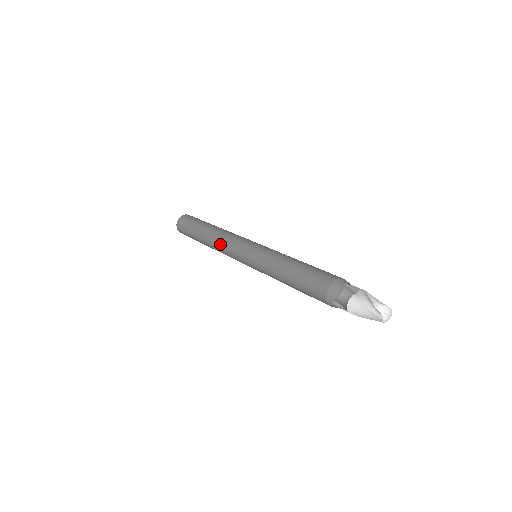
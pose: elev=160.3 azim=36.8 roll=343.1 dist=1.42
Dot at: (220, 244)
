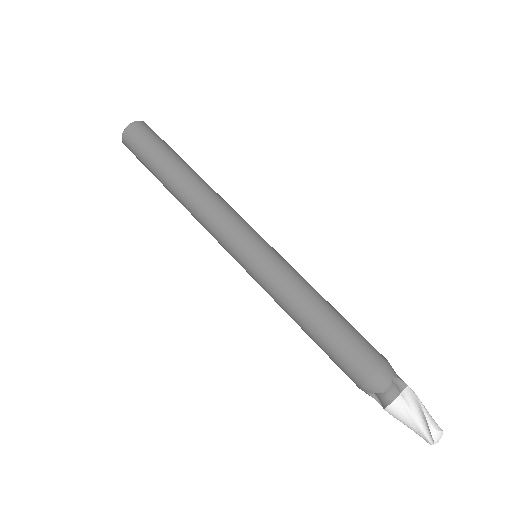
Dot at: (202, 215)
